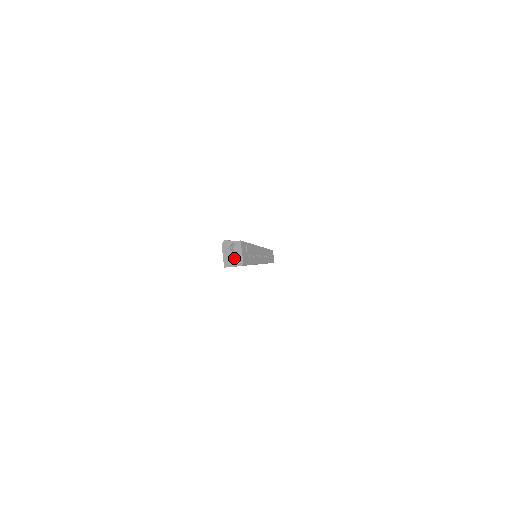
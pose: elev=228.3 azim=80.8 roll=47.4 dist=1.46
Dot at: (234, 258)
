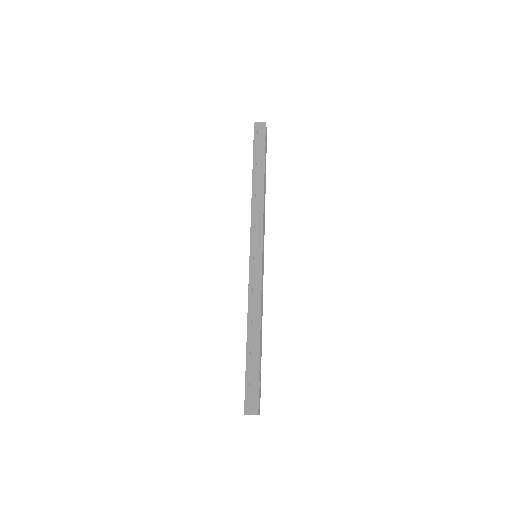
Dot at: occluded
